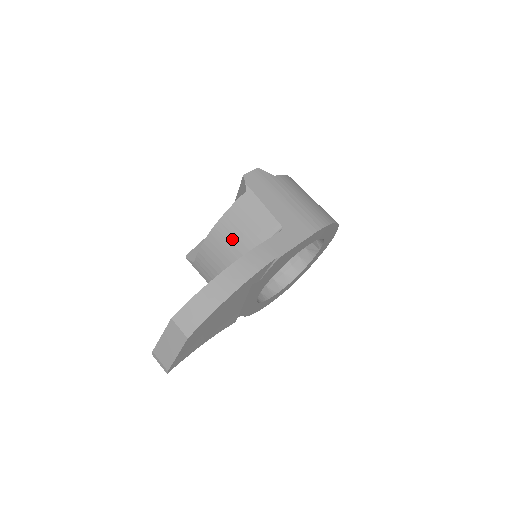
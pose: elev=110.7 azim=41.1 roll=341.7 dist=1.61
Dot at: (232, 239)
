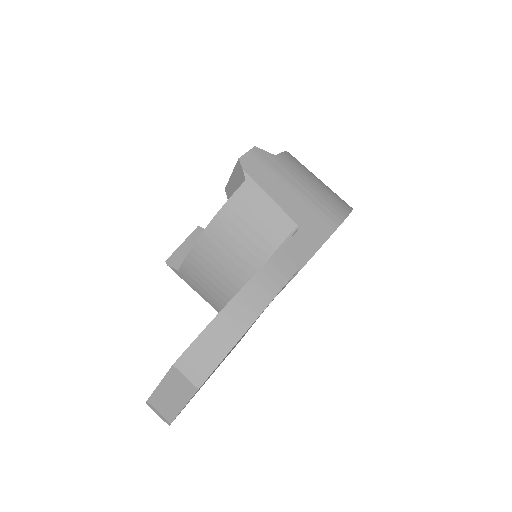
Dot at: (232, 244)
